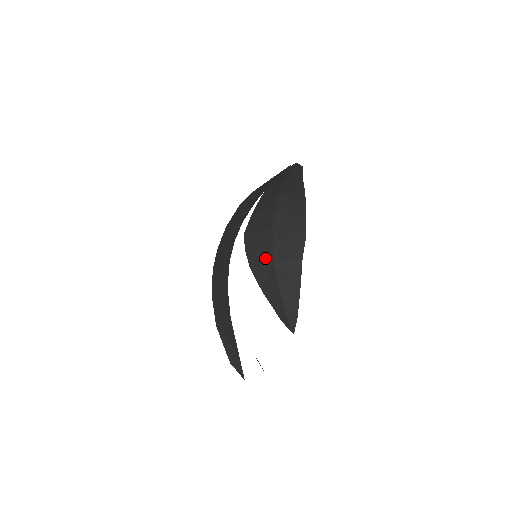
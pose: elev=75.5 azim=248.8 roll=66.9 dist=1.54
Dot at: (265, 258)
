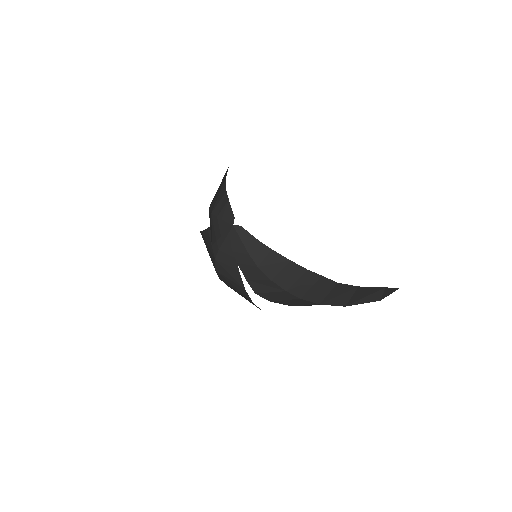
Dot at: (304, 304)
